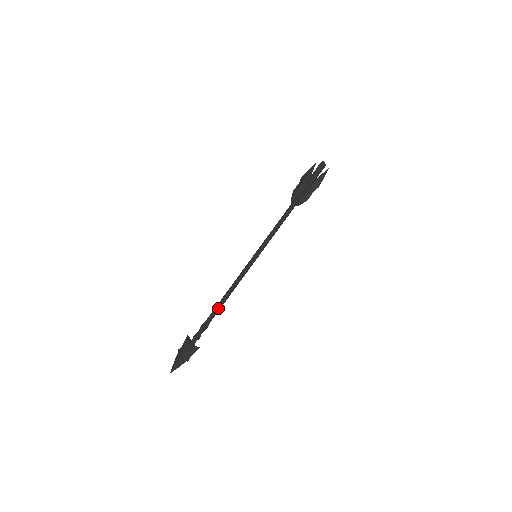
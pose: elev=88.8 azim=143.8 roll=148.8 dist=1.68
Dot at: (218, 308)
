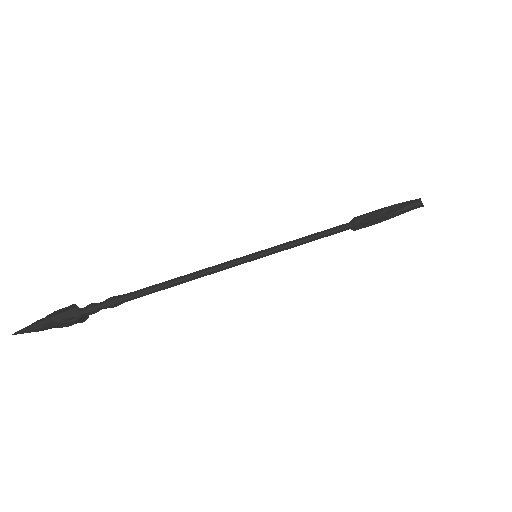
Dot at: (153, 285)
